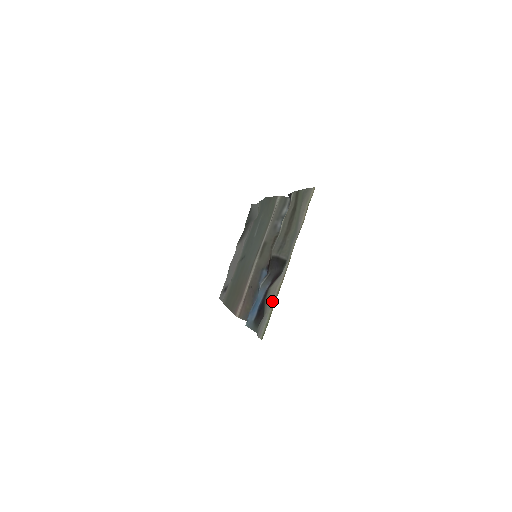
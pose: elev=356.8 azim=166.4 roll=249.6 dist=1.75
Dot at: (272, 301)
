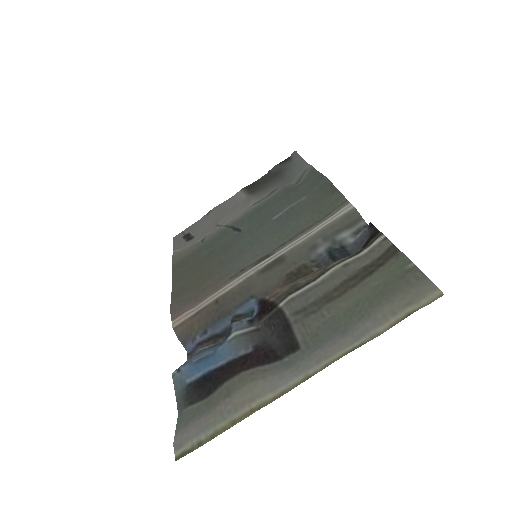
Dot at: (234, 413)
